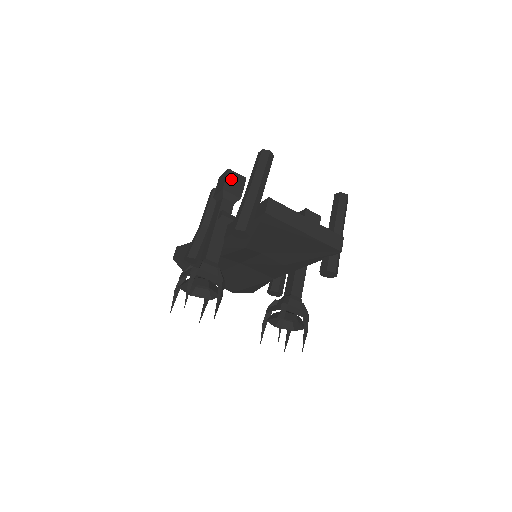
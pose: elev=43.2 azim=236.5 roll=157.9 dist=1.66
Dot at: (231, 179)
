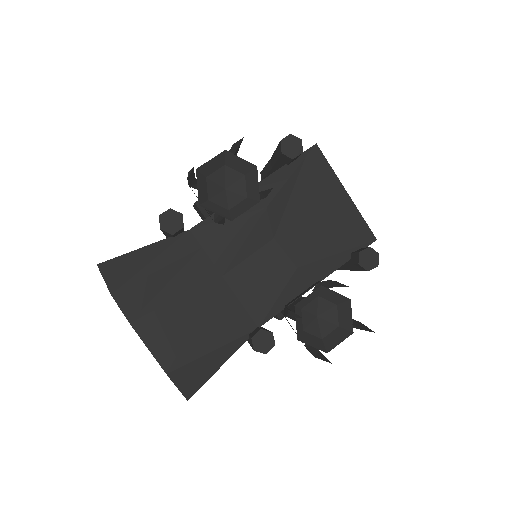
Dot at: occluded
